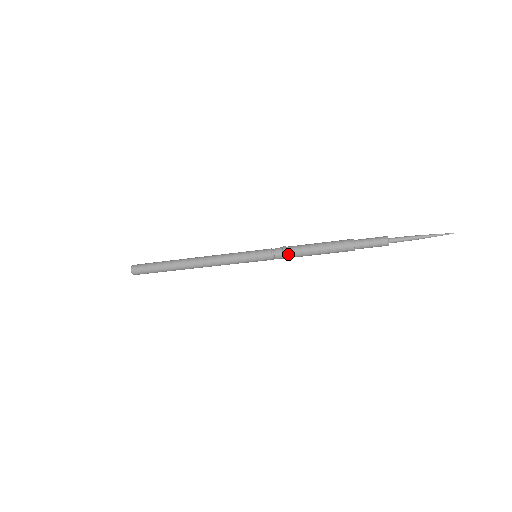
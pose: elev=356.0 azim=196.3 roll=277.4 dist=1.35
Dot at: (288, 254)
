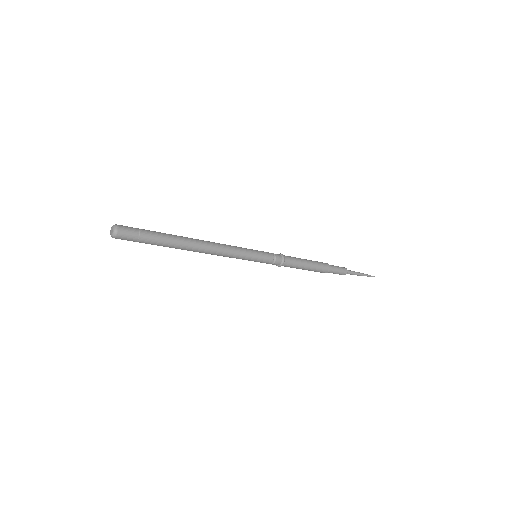
Dot at: (286, 260)
